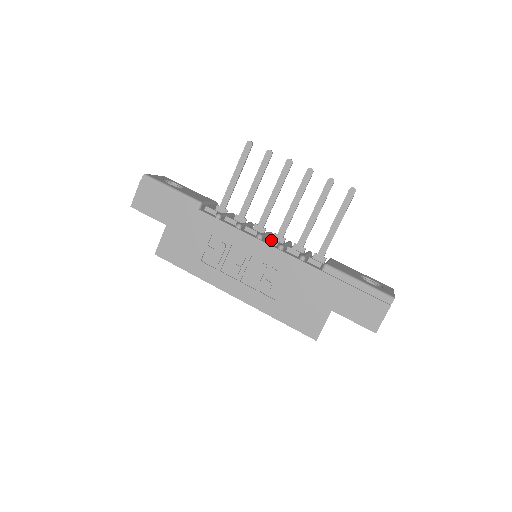
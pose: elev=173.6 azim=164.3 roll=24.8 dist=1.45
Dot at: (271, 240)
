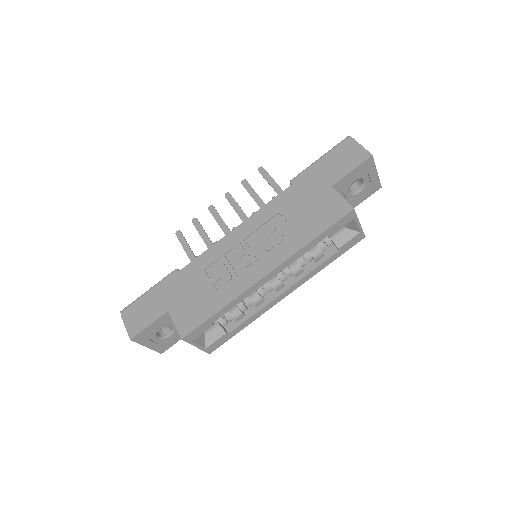
Dot at: occluded
